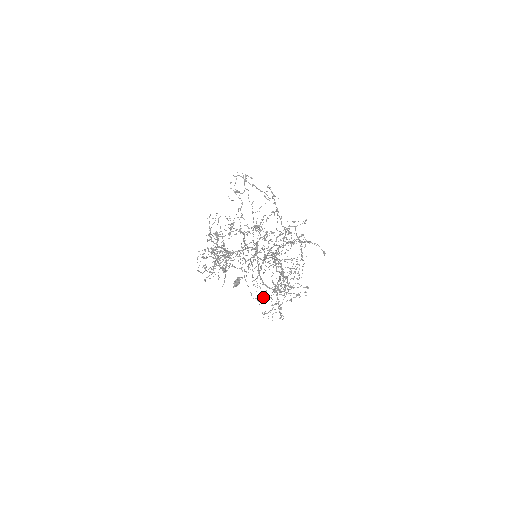
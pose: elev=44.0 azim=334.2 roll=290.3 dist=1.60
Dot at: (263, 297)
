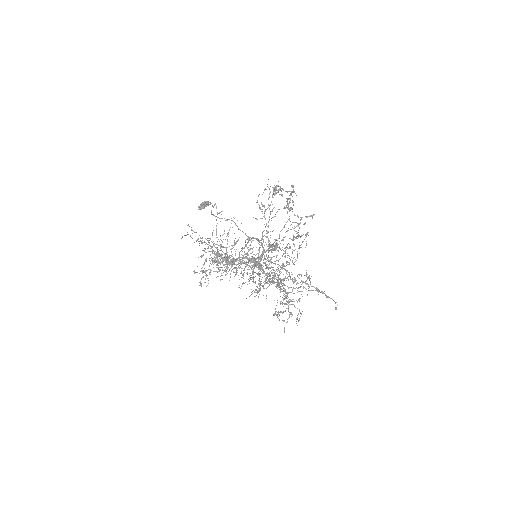
Dot at: (243, 270)
